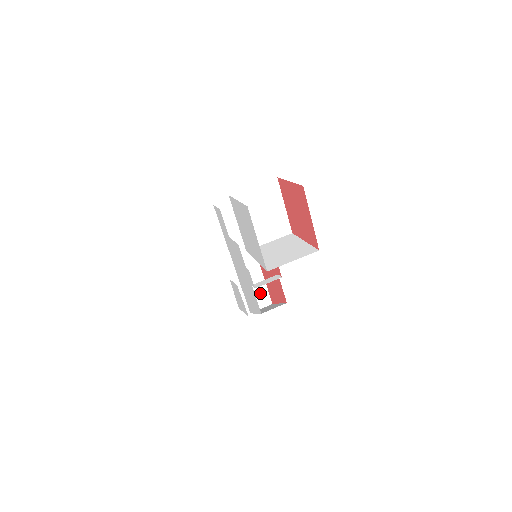
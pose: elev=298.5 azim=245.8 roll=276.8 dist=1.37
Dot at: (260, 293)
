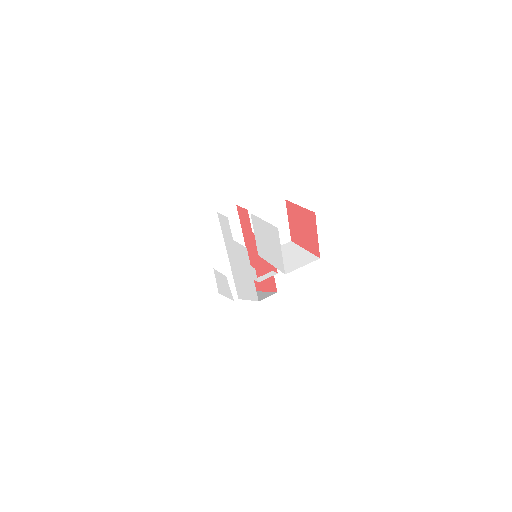
Dot at: occluded
